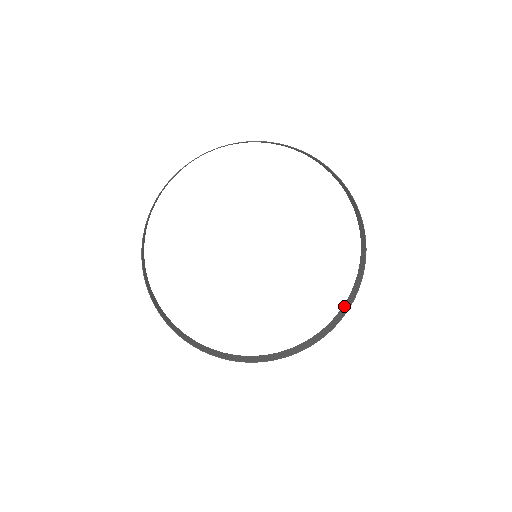
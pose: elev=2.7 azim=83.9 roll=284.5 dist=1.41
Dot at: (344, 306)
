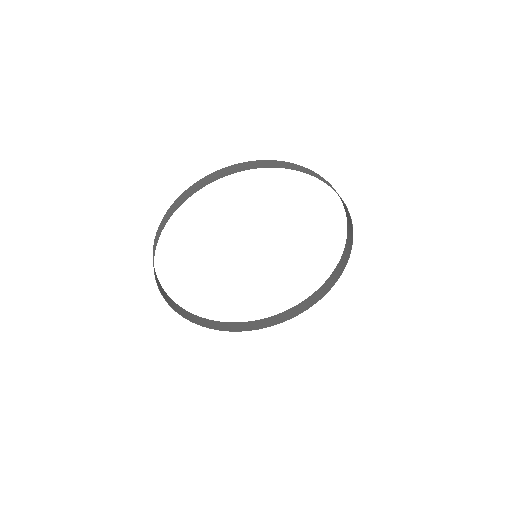
Dot at: (317, 293)
